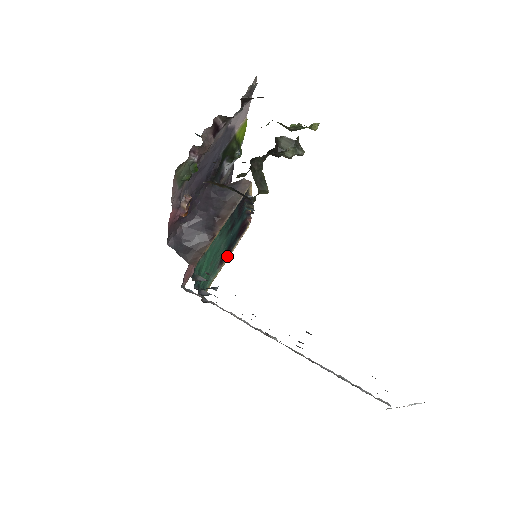
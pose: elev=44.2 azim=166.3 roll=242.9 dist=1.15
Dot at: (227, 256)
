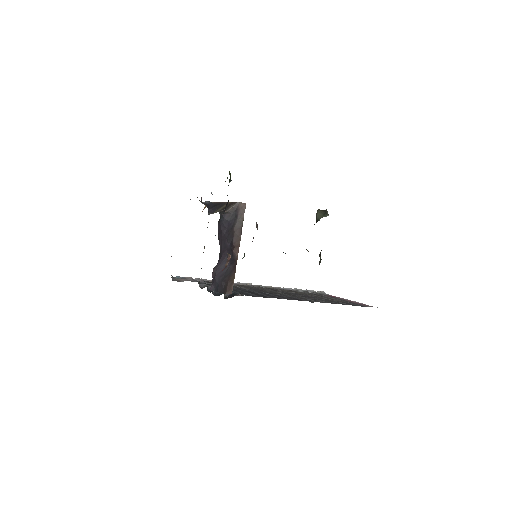
Dot at: occluded
